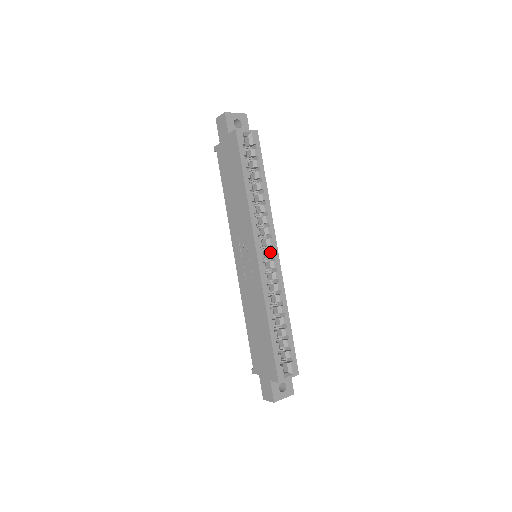
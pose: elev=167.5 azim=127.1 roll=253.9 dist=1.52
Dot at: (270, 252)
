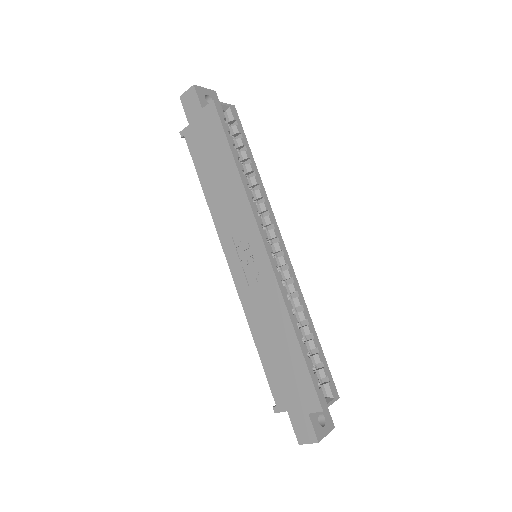
Dot at: (277, 245)
